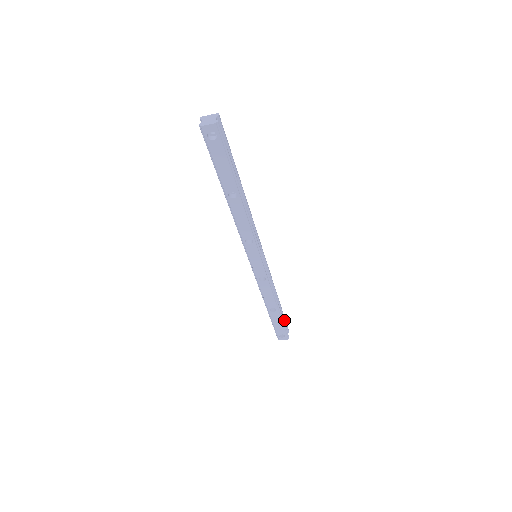
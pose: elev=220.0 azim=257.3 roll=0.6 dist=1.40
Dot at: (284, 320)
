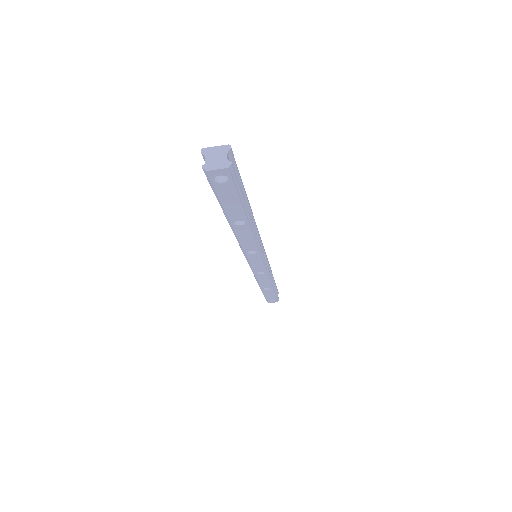
Dot at: (275, 288)
